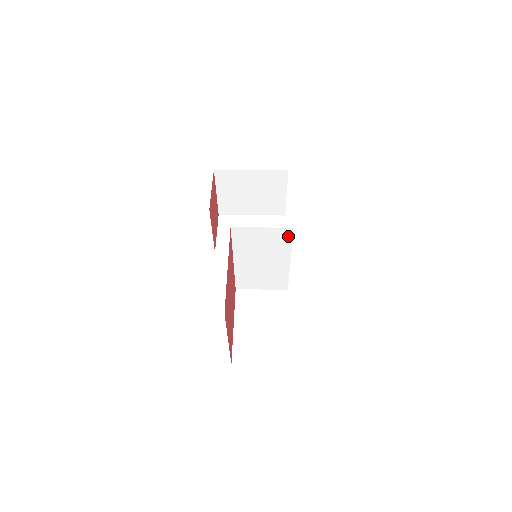
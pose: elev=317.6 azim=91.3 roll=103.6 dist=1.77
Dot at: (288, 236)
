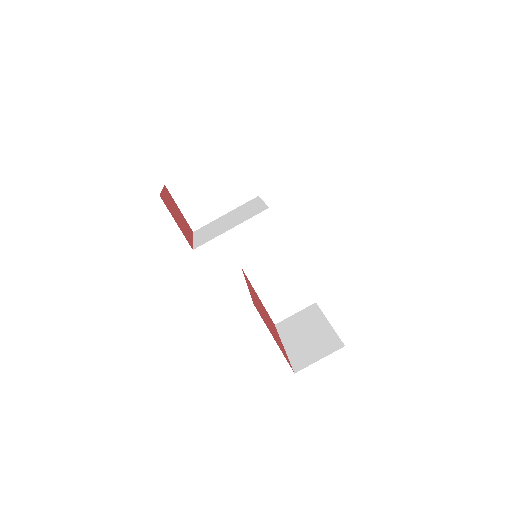
Dot at: occluded
